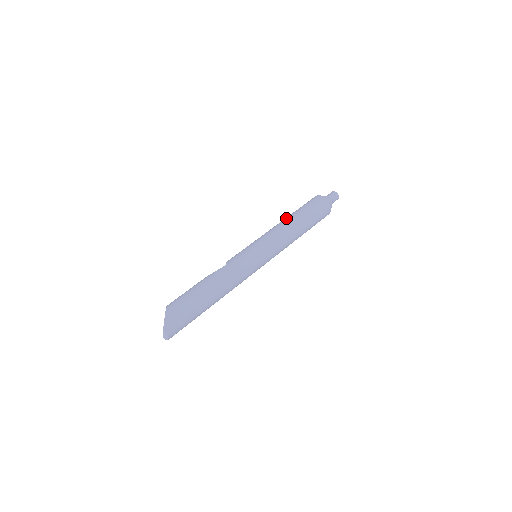
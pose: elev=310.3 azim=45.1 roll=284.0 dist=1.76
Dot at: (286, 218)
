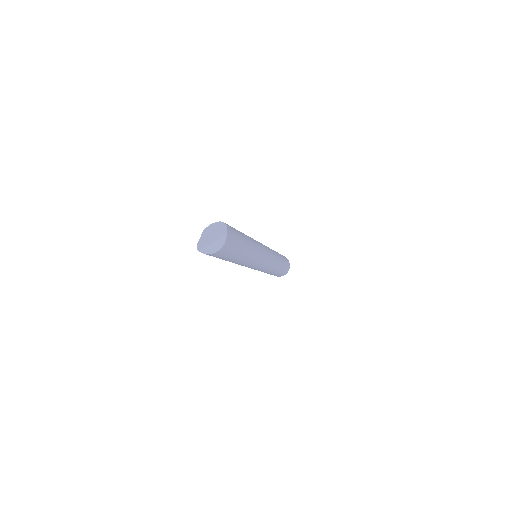
Dot at: occluded
